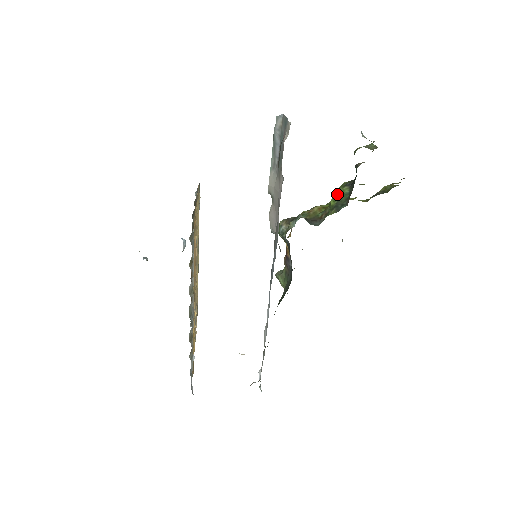
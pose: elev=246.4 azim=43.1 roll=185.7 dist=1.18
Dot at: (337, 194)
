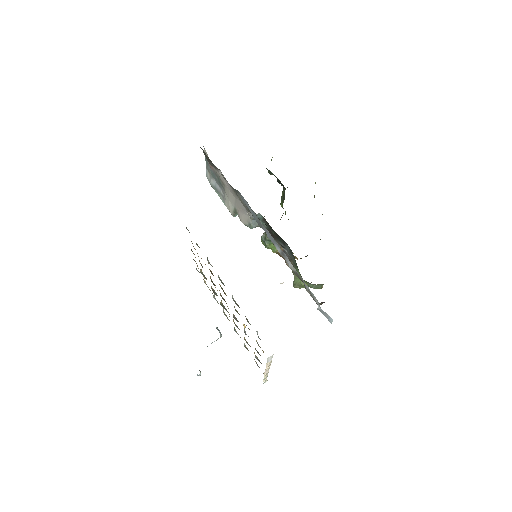
Dot at: (281, 201)
